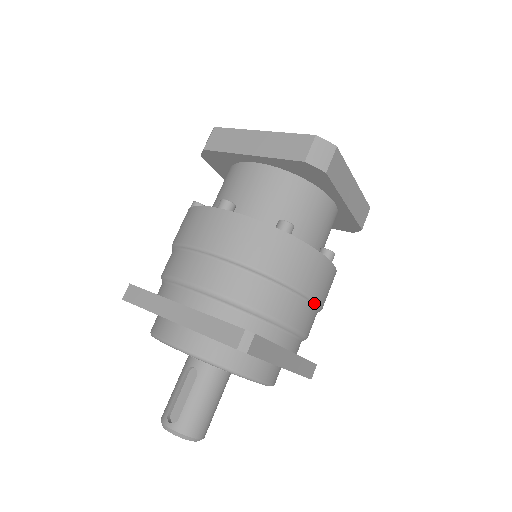
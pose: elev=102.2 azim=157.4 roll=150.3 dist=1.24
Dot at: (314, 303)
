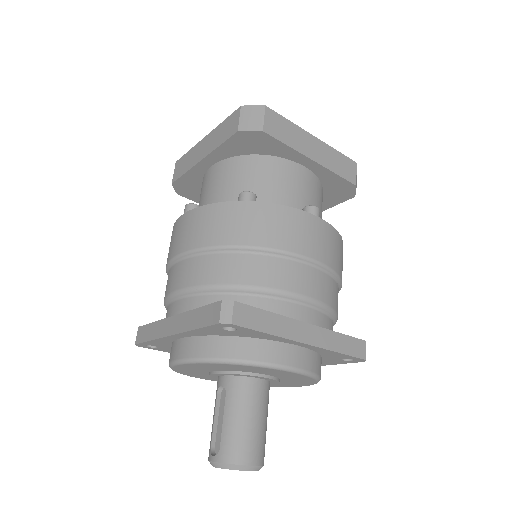
Dot at: (314, 263)
